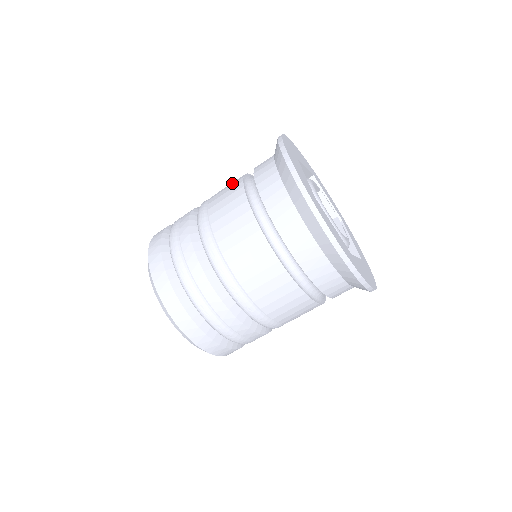
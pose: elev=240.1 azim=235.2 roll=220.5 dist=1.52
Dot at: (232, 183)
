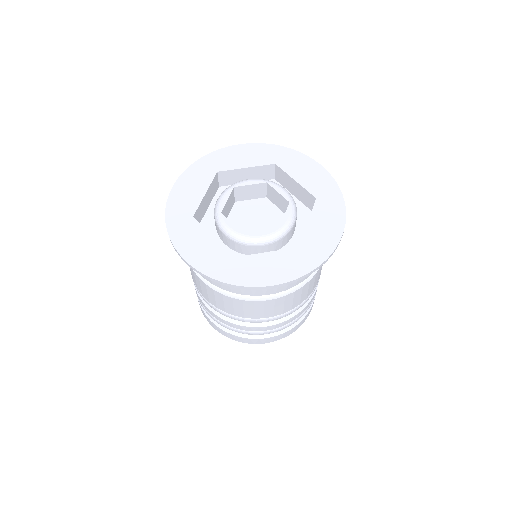
Dot at: occluded
